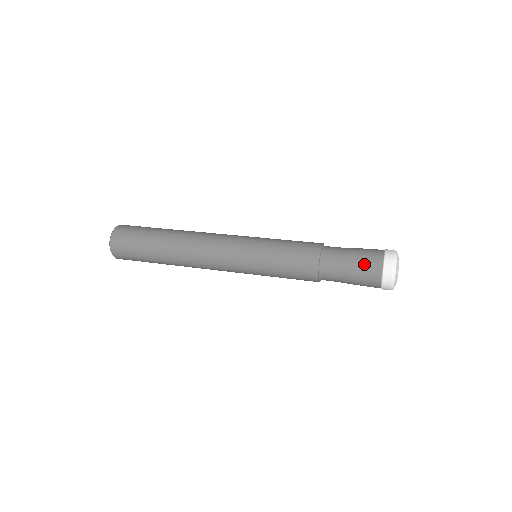
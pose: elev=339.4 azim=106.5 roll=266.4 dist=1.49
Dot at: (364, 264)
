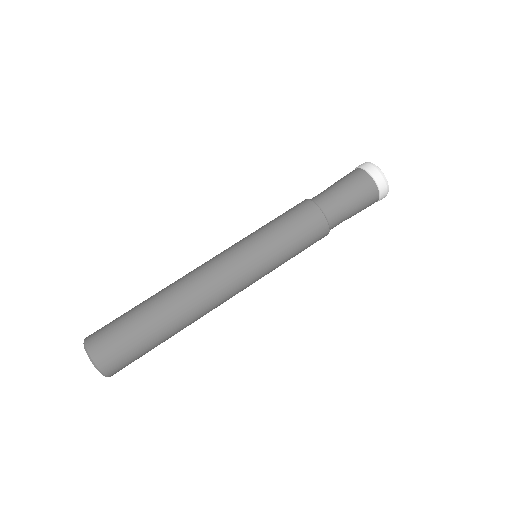
Dot at: (358, 188)
